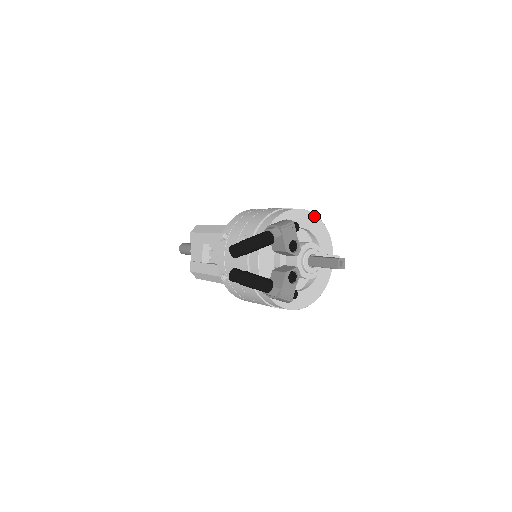
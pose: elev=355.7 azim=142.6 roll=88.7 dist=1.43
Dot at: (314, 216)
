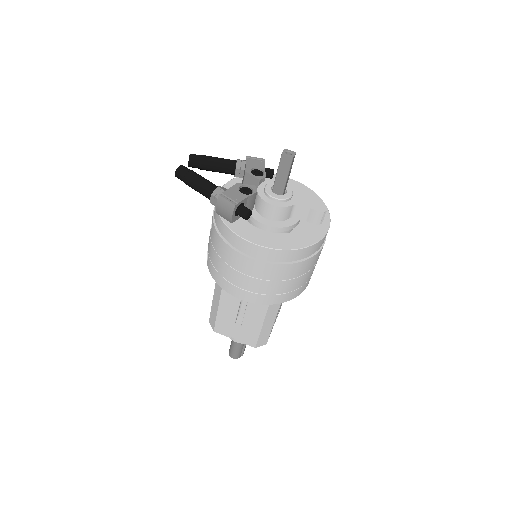
Dot at: (308, 189)
